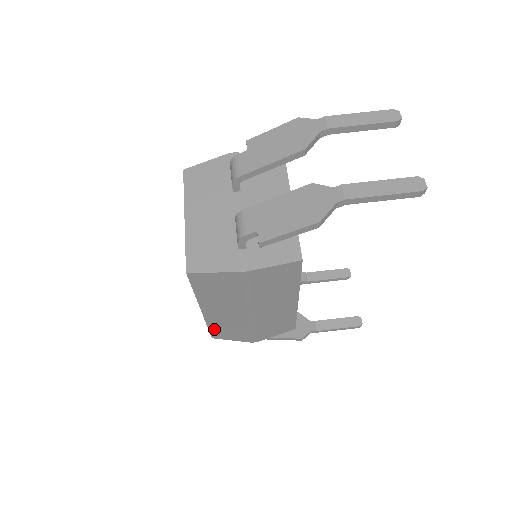
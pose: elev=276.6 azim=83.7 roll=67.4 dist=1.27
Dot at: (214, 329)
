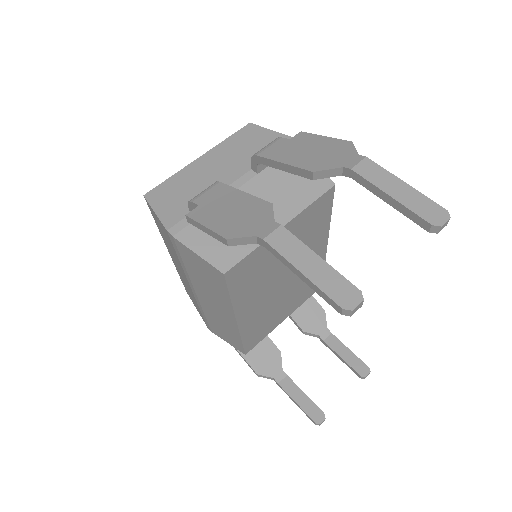
Dot at: occluded
